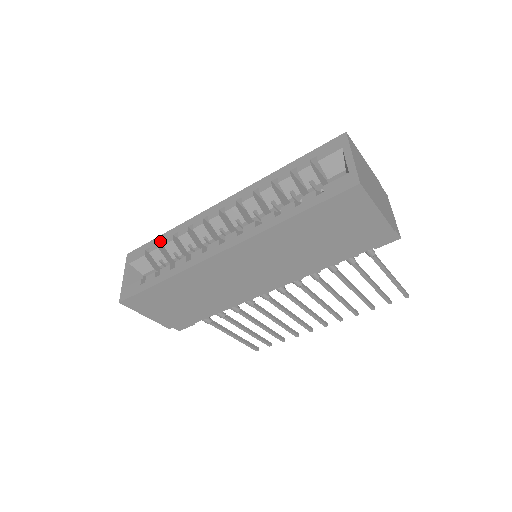
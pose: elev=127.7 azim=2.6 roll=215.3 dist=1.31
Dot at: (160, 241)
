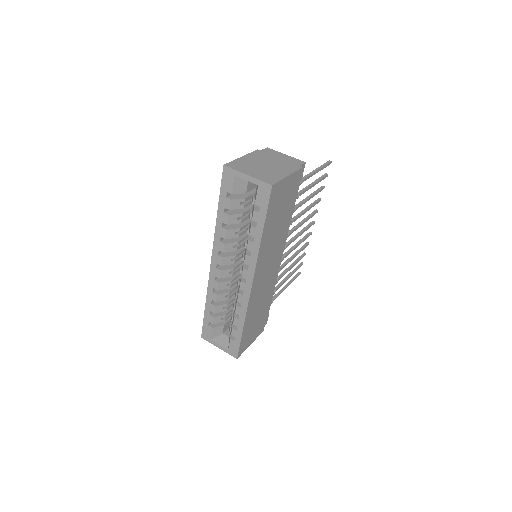
Dot at: (209, 314)
